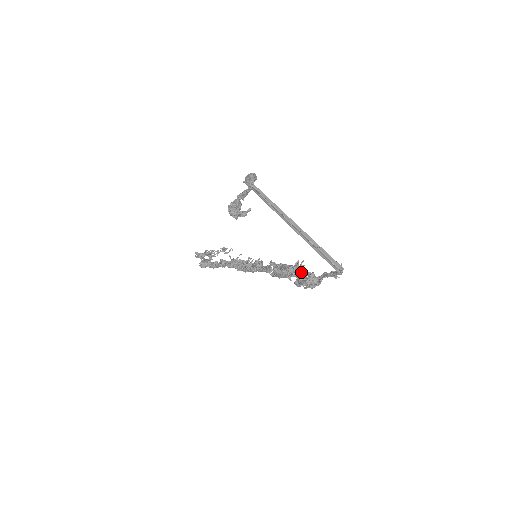
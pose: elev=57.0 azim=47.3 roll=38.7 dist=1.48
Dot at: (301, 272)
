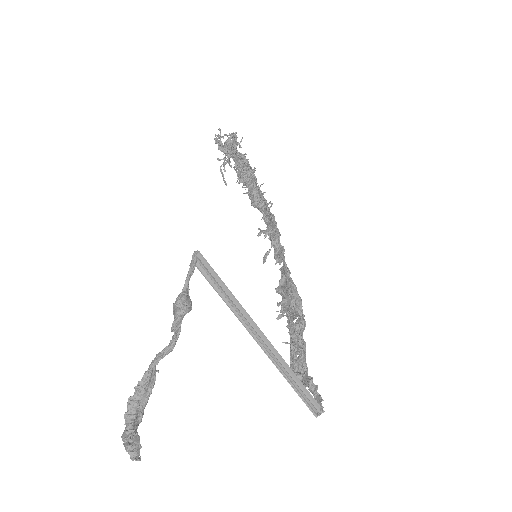
Dot at: (295, 334)
